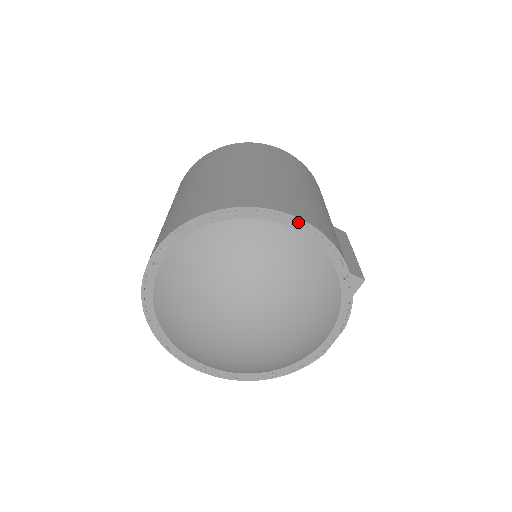
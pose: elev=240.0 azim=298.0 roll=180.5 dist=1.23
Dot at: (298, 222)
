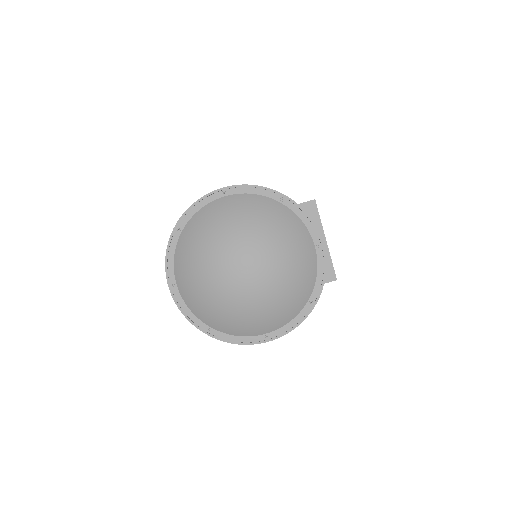
Dot at: (222, 191)
